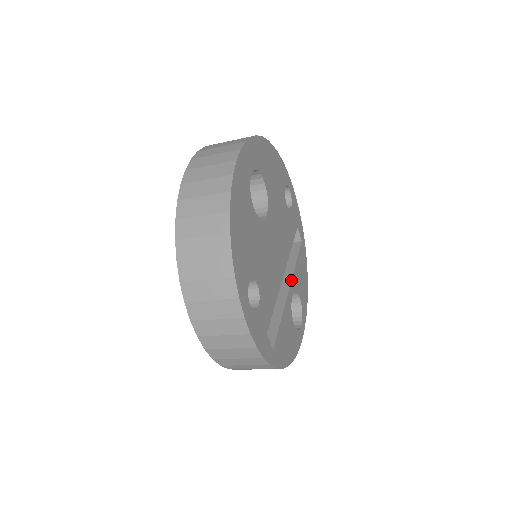
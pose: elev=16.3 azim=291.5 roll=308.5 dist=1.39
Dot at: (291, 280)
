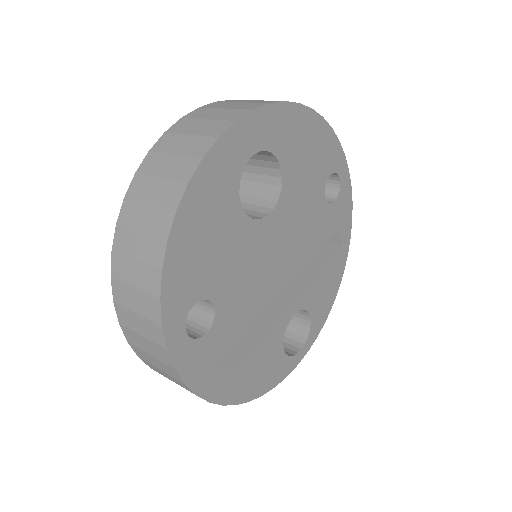
Dot at: (299, 295)
